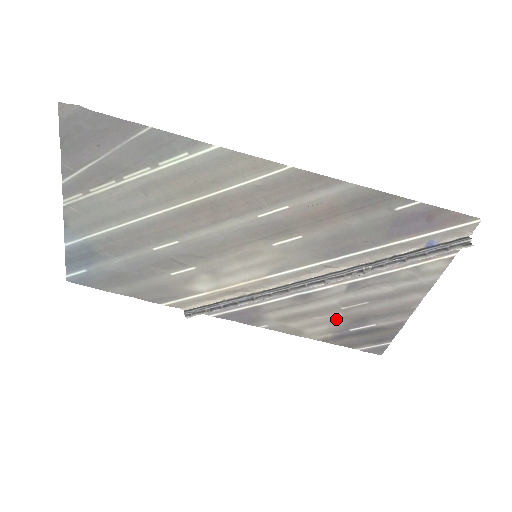
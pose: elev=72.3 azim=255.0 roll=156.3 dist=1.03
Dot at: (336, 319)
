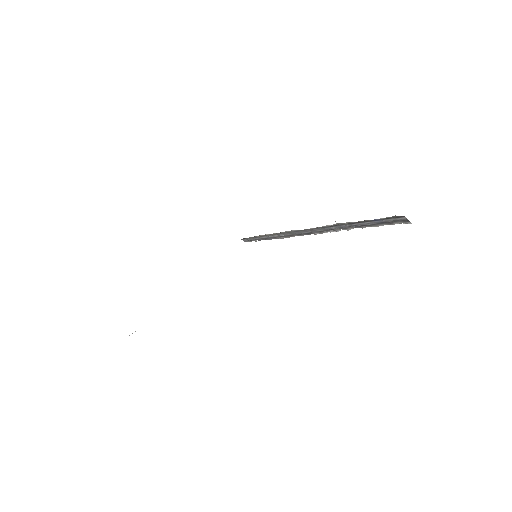
Dot at: occluded
